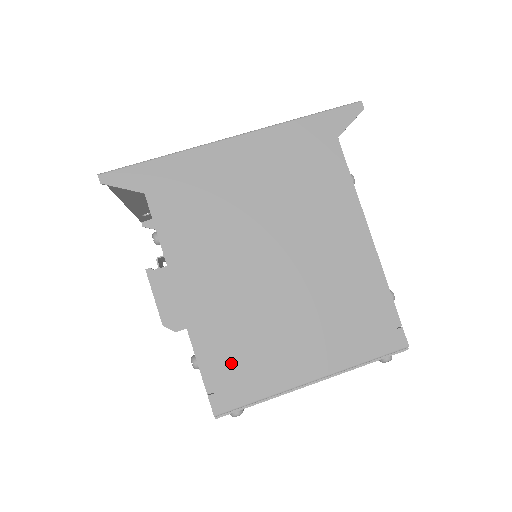
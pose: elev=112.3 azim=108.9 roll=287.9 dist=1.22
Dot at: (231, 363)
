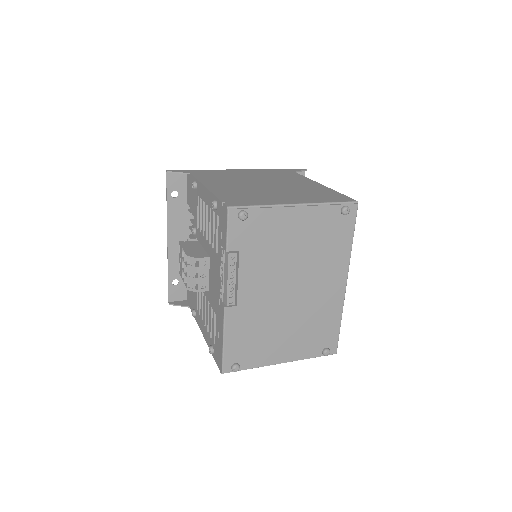
Dot at: (239, 198)
